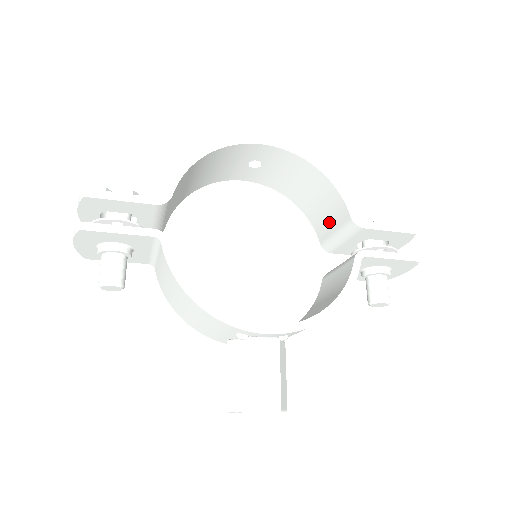
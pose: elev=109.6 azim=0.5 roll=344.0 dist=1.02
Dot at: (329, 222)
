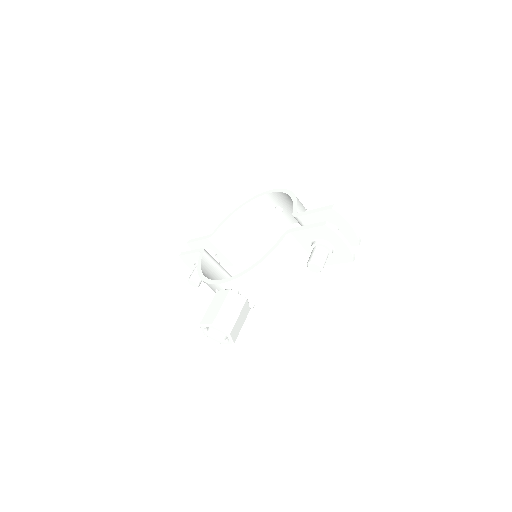
Dot at: occluded
